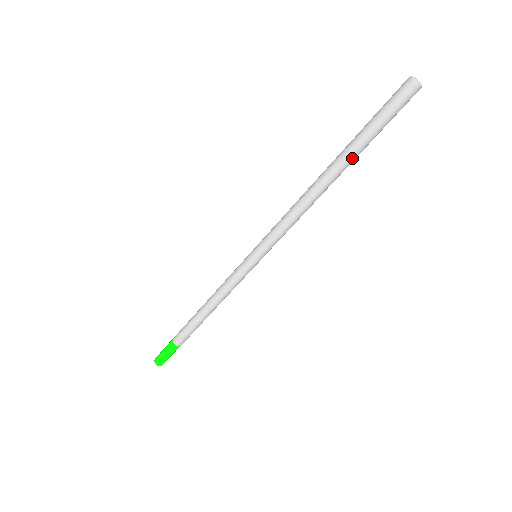
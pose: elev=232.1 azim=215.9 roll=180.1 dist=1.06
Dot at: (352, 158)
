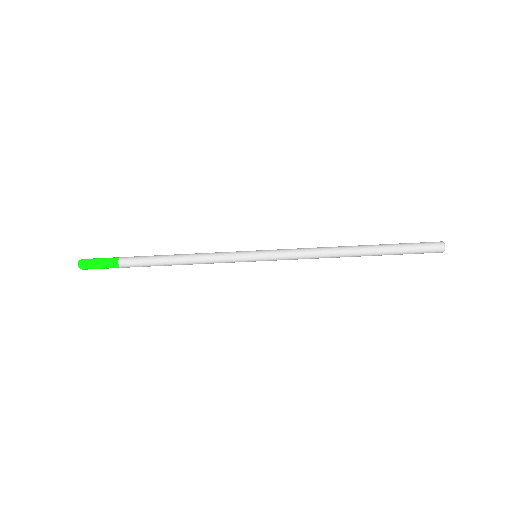
Dot at: (376, 255)
